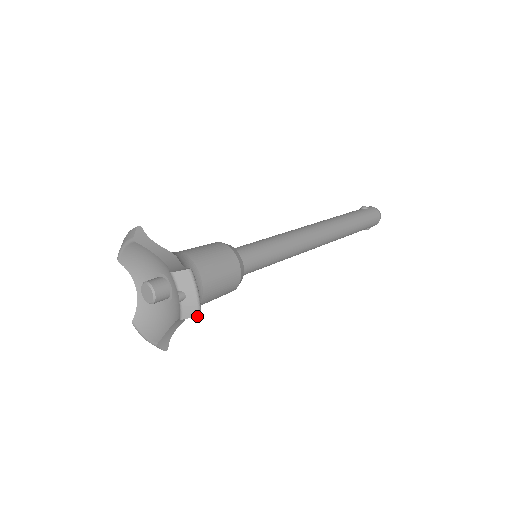
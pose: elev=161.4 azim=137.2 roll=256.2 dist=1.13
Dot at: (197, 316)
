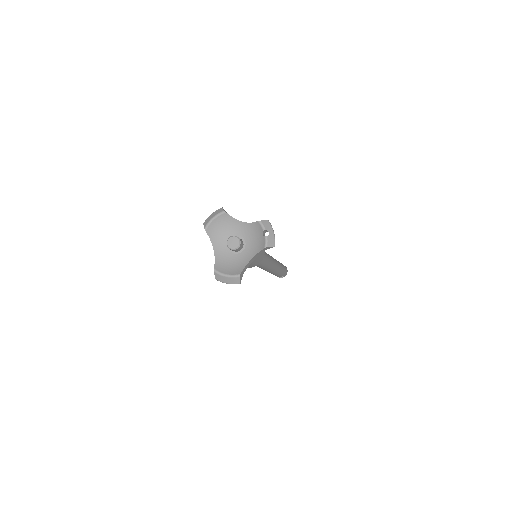
Dot at: (274, 246)
